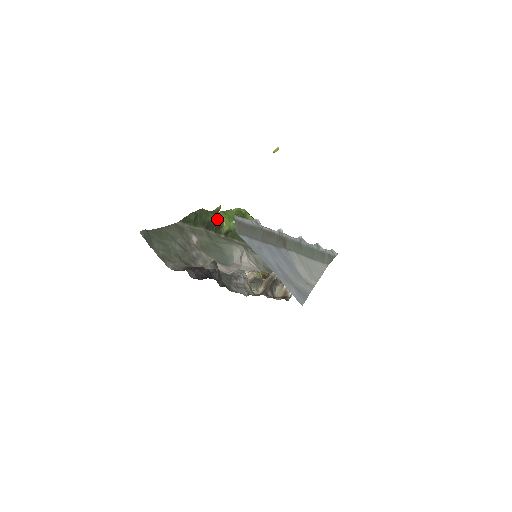
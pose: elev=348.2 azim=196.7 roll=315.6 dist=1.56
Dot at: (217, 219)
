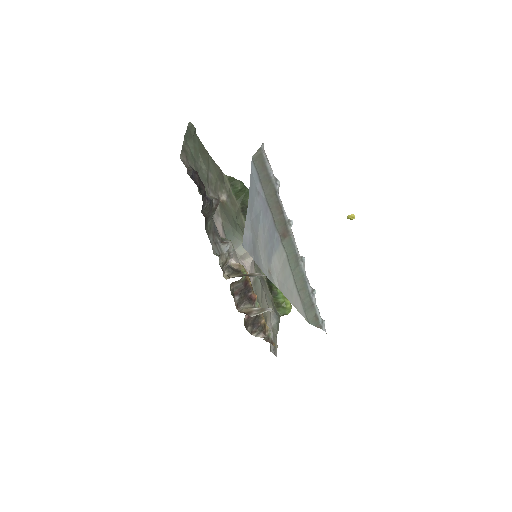
Dot at: occluded
